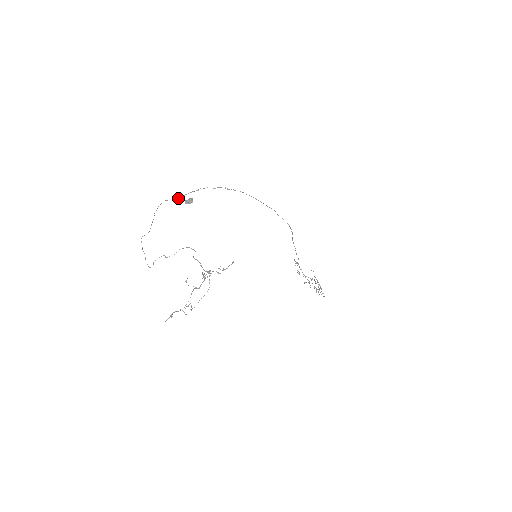
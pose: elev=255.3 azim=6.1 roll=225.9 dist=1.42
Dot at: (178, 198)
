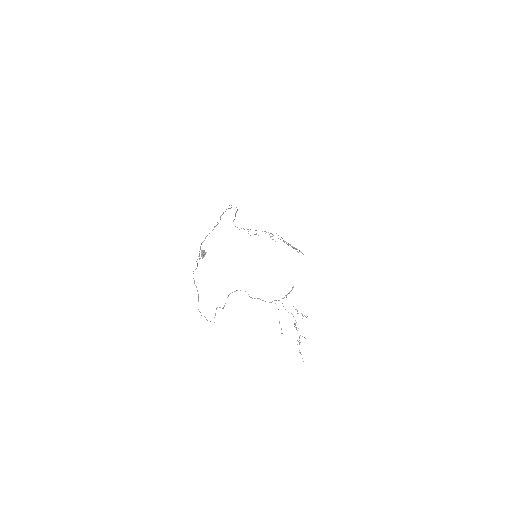
Dot at: (199, 259)
